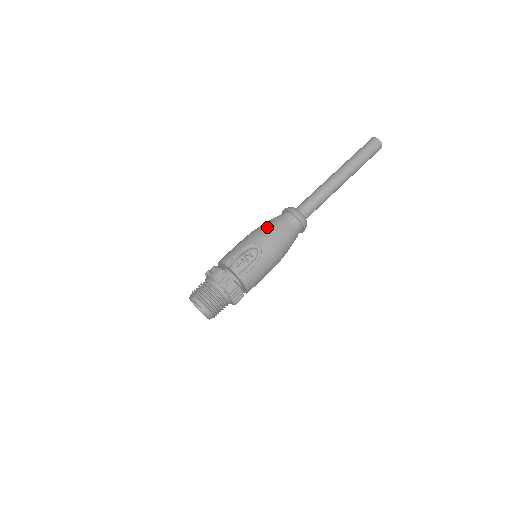
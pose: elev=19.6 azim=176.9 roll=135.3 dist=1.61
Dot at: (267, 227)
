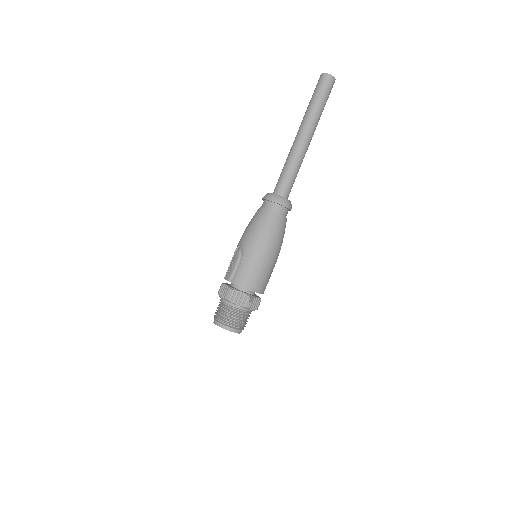
Dot at: (247, 226)
